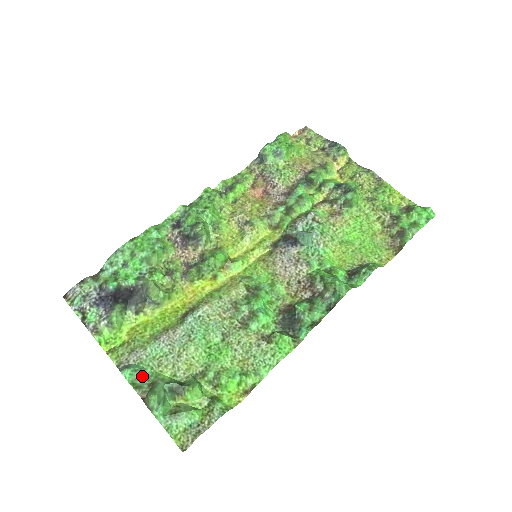
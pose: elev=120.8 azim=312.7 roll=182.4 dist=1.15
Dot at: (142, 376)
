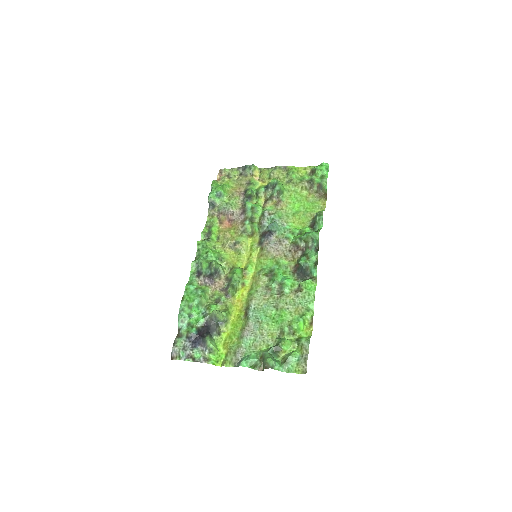
Dot at: (253, 358)
